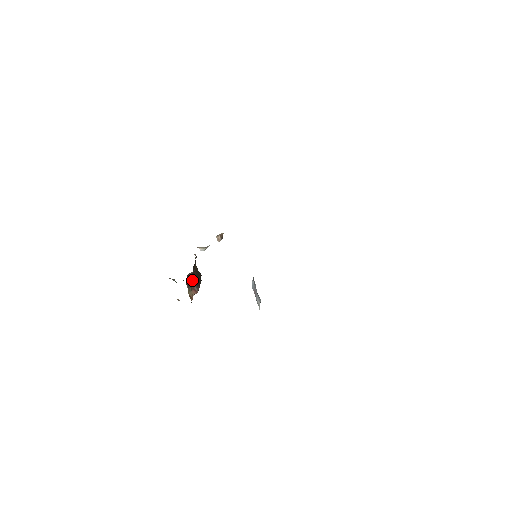
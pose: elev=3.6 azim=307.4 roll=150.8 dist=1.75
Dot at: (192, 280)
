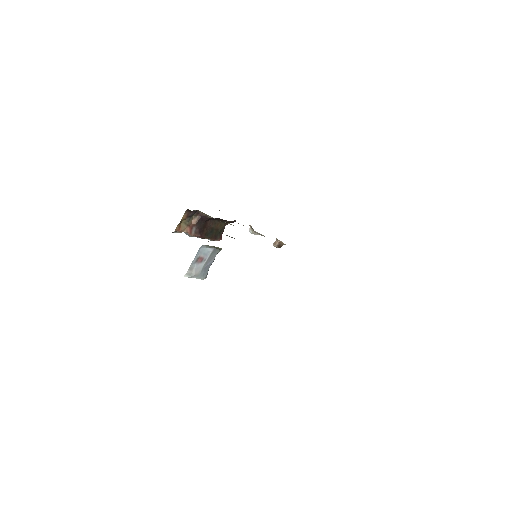
Dot at: (198, 220)
